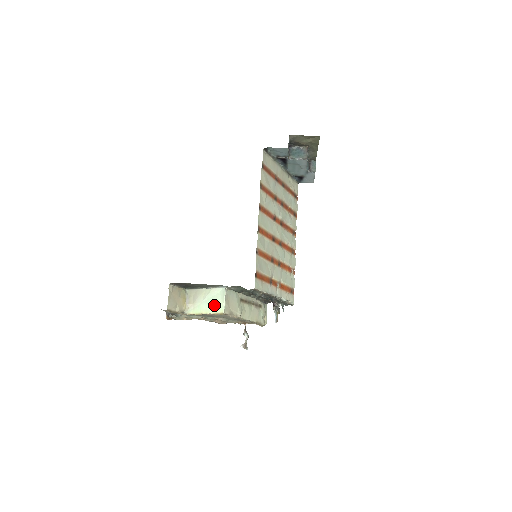
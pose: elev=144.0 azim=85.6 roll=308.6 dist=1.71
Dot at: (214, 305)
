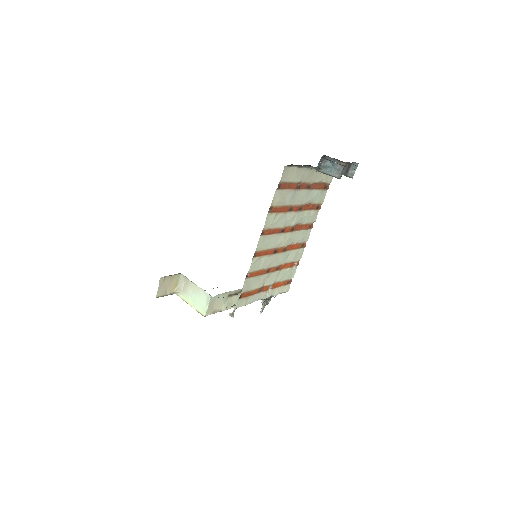
Dot at: (199, 304)
